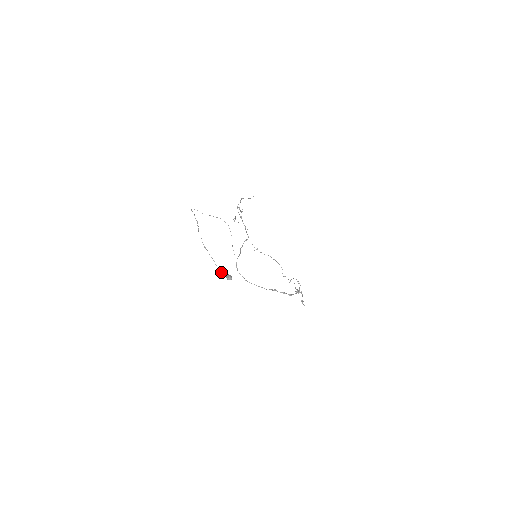
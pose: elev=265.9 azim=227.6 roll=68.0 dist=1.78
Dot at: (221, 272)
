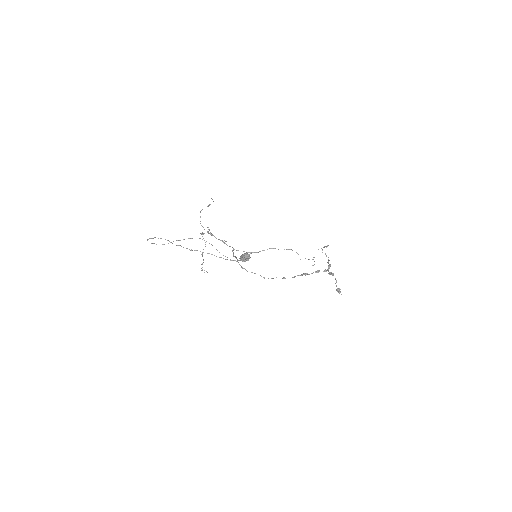
Dot at: (230, 260)
